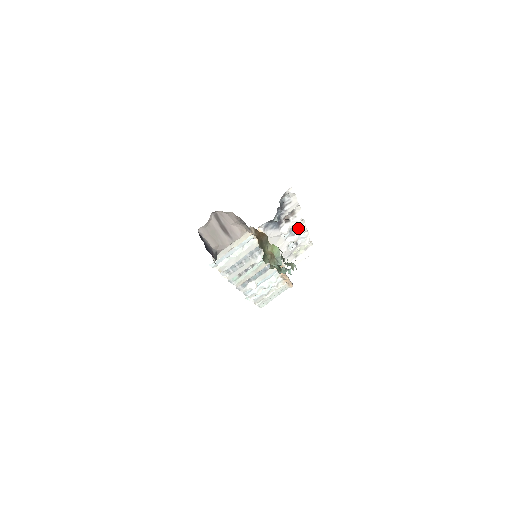
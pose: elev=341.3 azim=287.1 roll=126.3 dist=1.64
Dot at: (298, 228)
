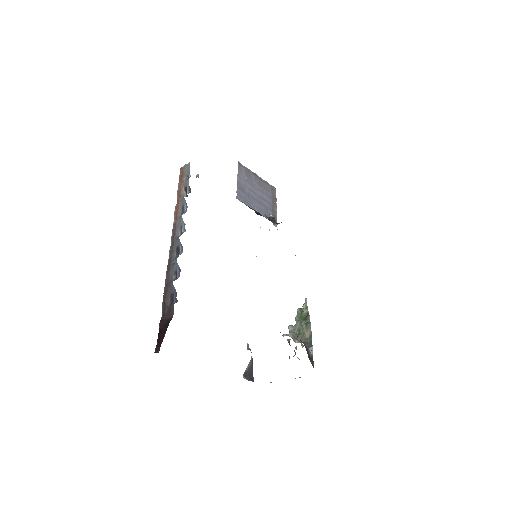
Dot at: occluded
